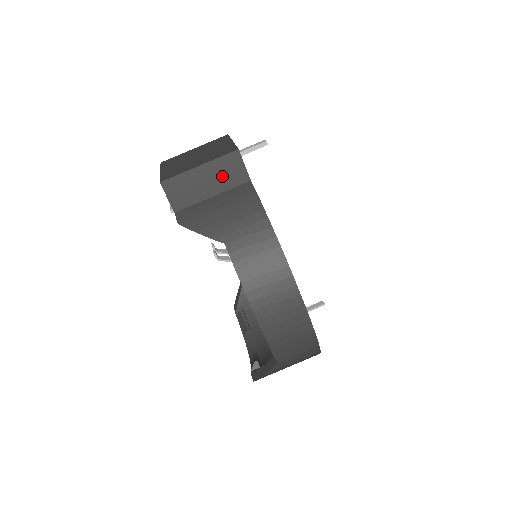
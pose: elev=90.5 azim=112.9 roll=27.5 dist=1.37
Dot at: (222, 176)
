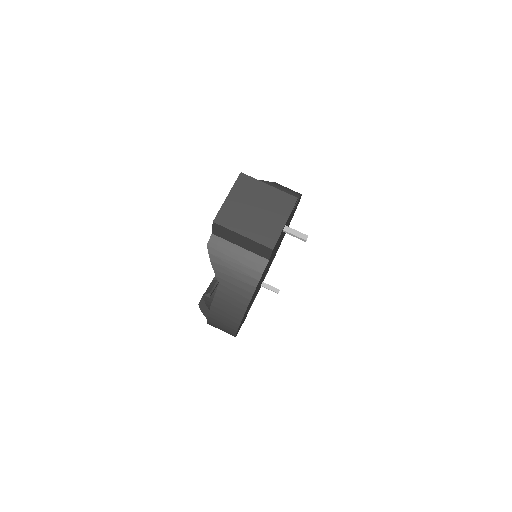
Dot at: (253, 247)
